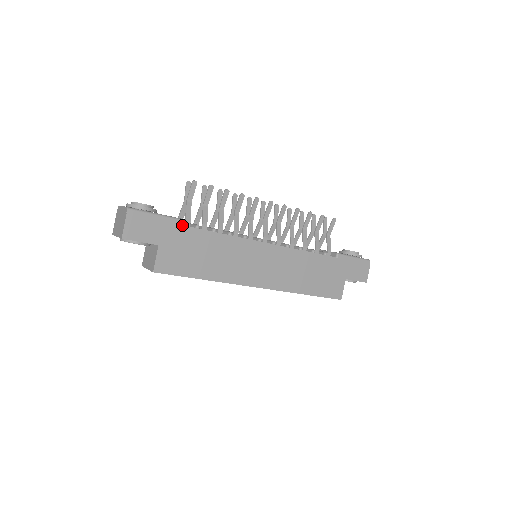
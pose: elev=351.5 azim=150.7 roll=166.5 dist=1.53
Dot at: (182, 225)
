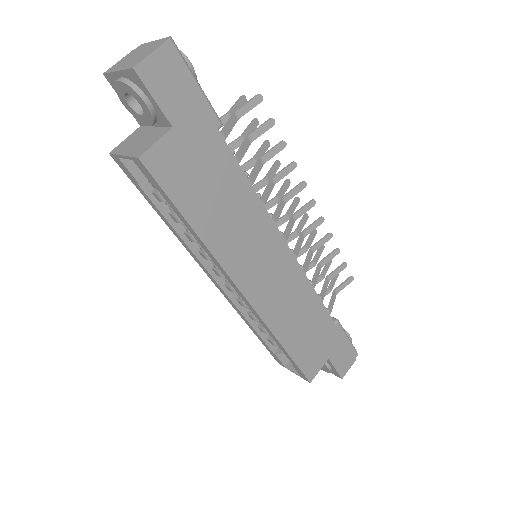
Dot at: (218, 130)
